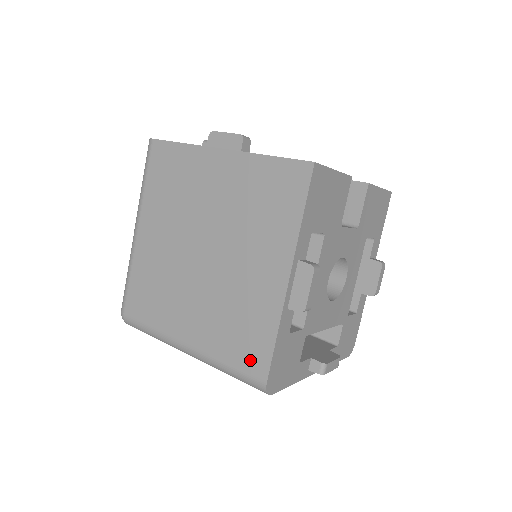
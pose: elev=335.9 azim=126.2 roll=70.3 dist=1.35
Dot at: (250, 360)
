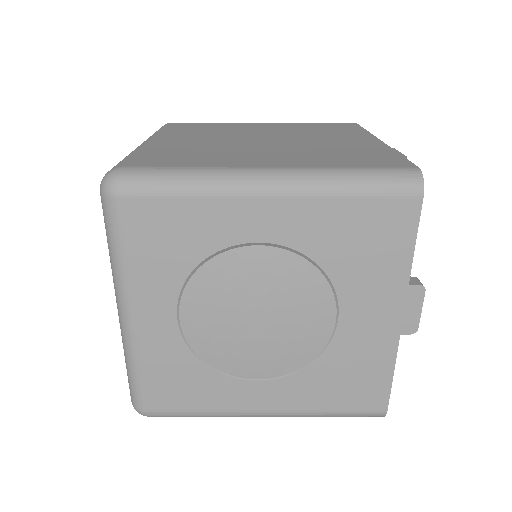
Dot at: (381, 162)
